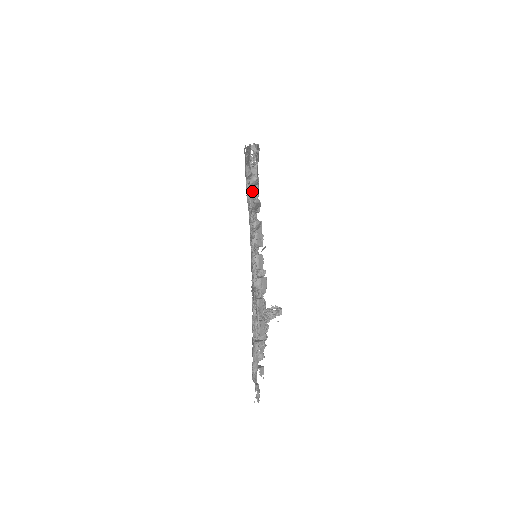
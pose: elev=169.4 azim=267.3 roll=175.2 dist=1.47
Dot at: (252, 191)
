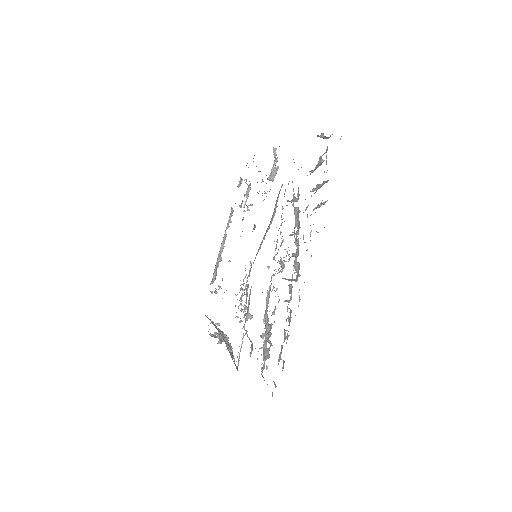
Dot at: occluded
